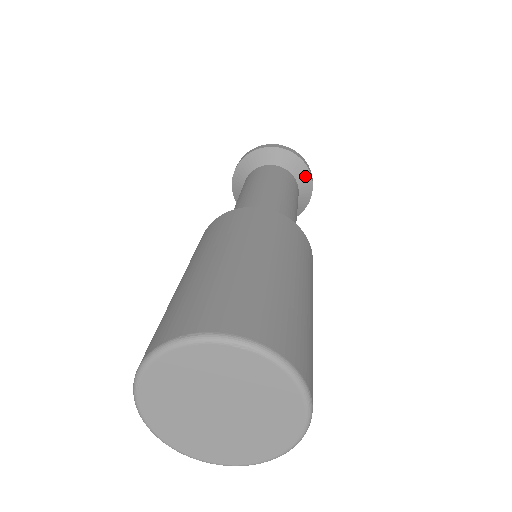
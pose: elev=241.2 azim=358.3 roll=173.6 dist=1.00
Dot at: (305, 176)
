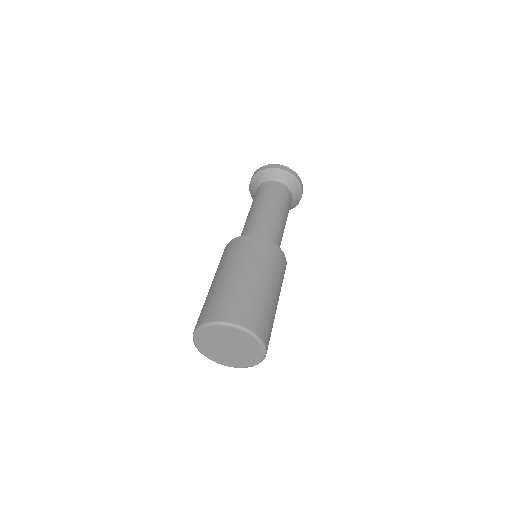
Dot at: (287, 177)
